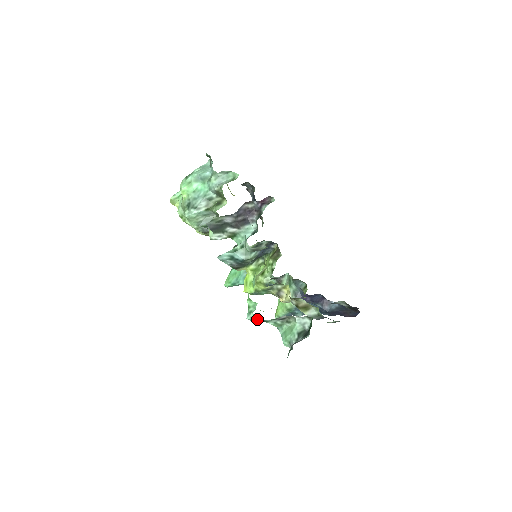
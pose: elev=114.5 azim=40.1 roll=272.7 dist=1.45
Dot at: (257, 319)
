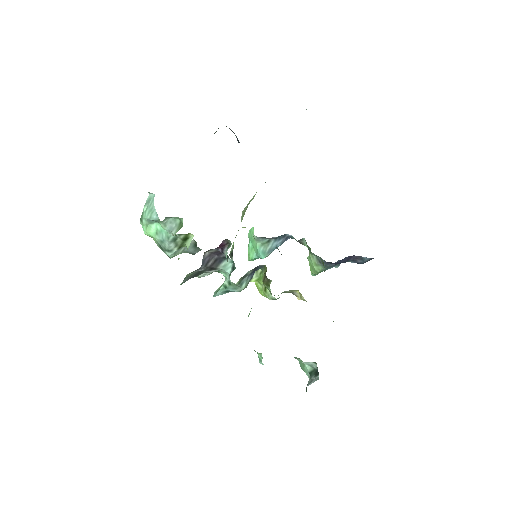
Dot at: occluded
